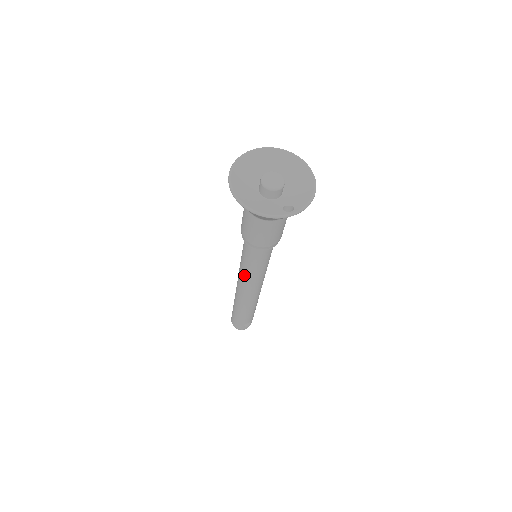
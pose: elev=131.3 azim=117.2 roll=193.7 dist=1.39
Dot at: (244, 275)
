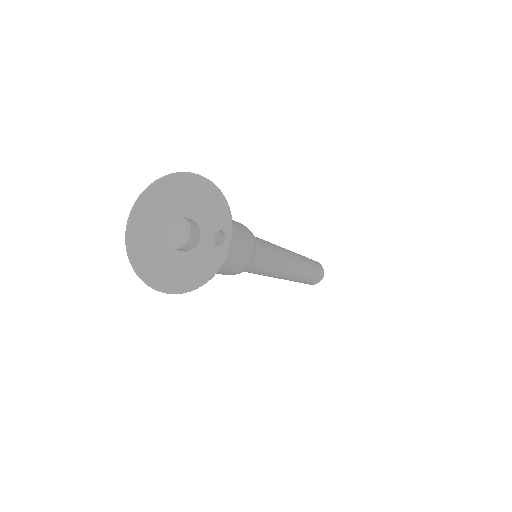
Dot at: (269, 275)
